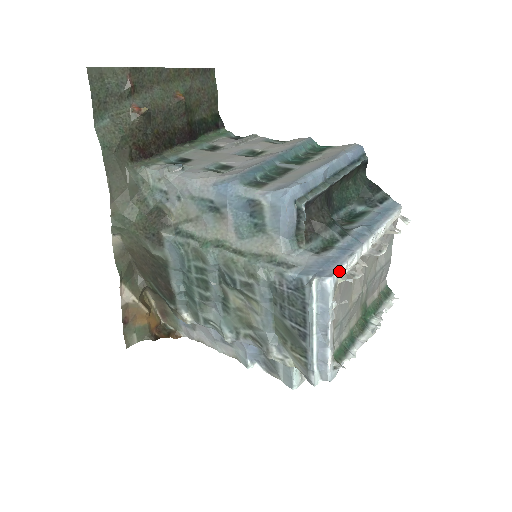
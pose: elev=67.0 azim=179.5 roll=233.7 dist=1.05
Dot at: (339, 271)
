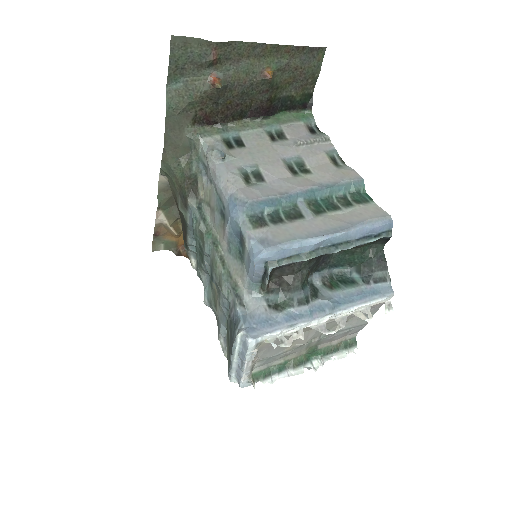
Dot at: (268, 335)
